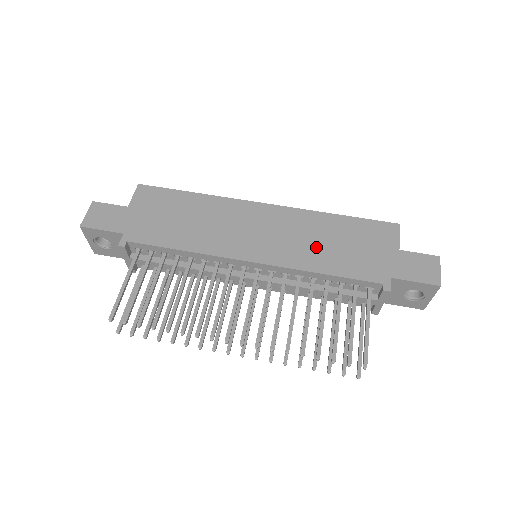
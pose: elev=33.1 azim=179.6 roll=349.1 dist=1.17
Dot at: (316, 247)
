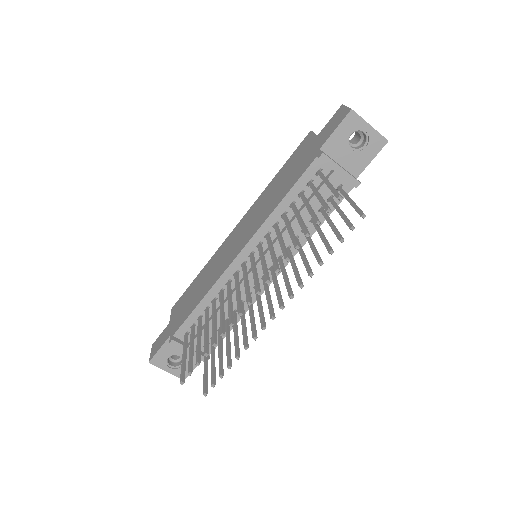
Dot at: (270, 201)
